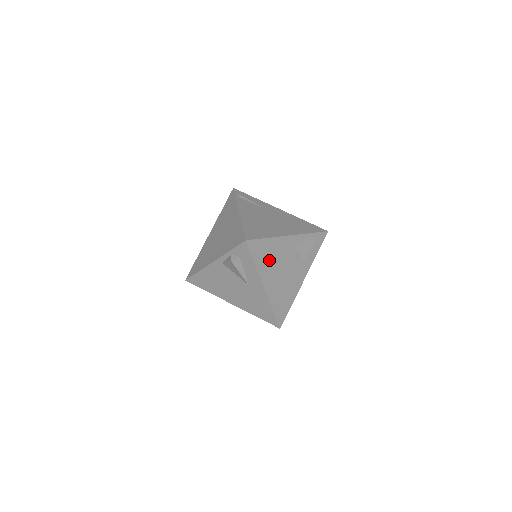
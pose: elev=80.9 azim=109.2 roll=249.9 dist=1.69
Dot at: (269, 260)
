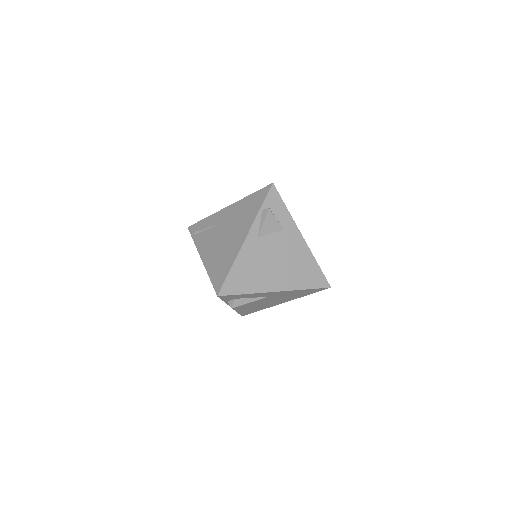
Dot at: (254, 275)
